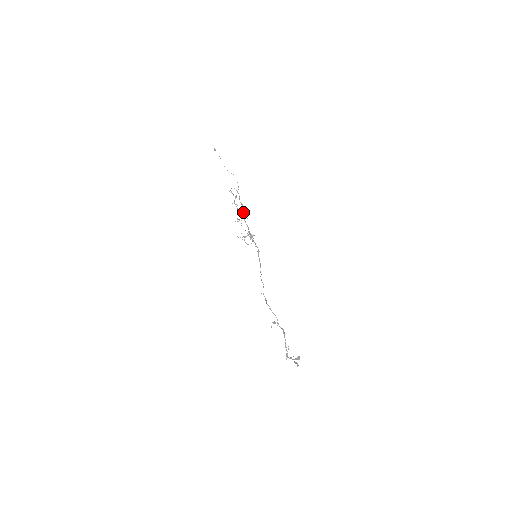
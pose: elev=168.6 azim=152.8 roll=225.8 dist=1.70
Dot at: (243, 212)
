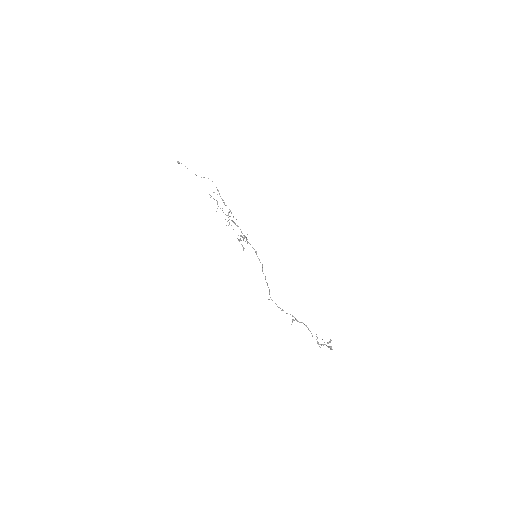
Dot at: occluded
